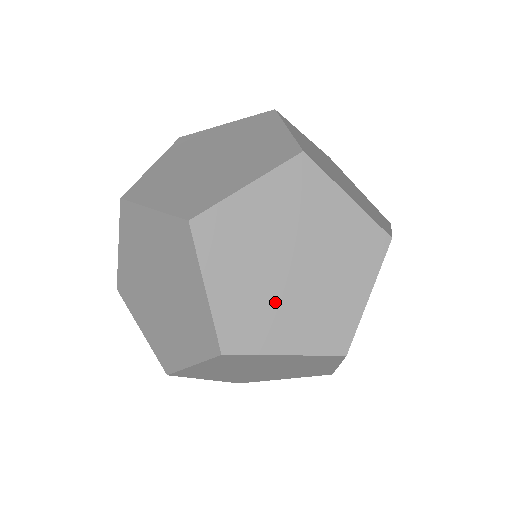
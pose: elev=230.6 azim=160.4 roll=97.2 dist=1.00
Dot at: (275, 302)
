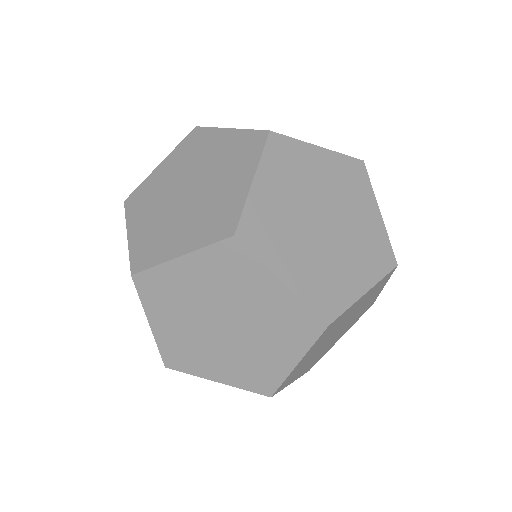
Dot at: (332, 258)
